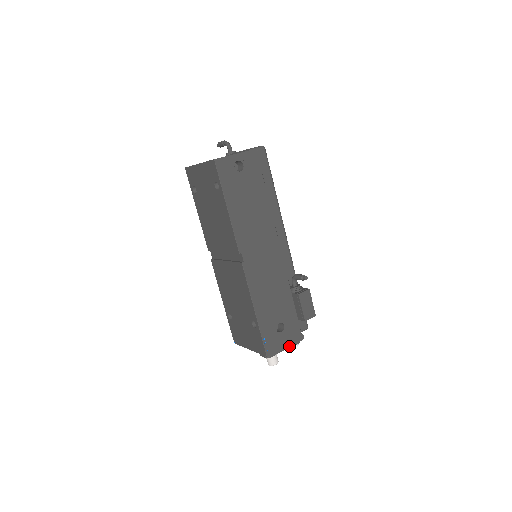
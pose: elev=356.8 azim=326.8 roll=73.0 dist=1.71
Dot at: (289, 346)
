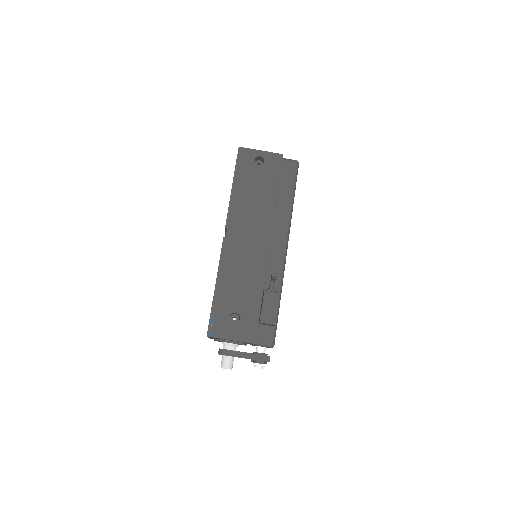
Dot at: (248, 357)
